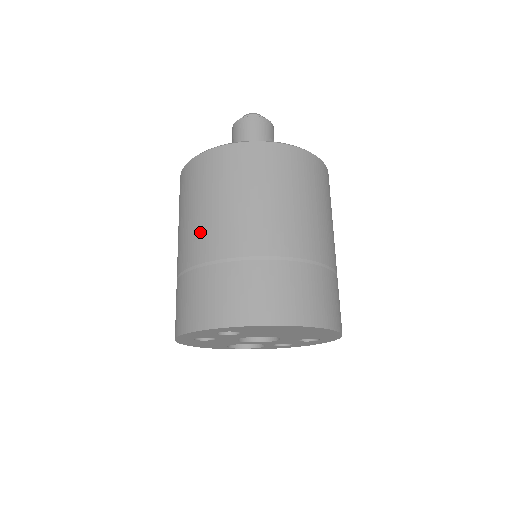
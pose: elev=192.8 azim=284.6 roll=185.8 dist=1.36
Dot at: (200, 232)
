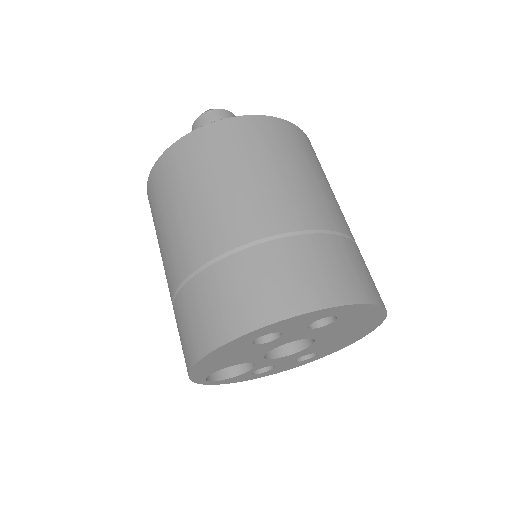
Dot at: (284, 196)
